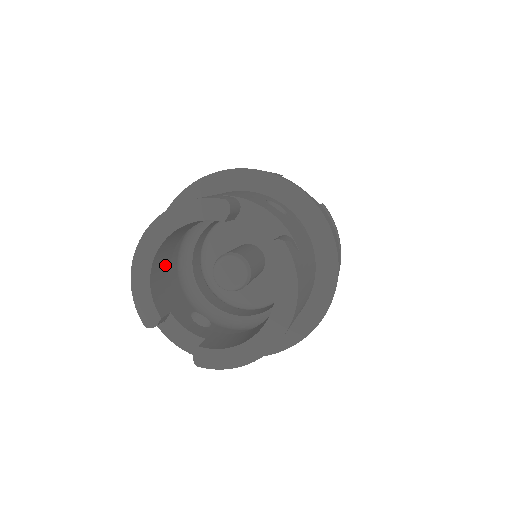
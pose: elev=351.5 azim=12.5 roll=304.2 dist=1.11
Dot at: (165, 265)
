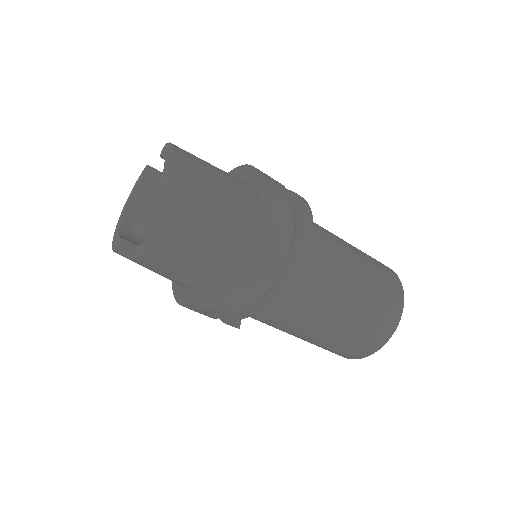
Dot at: occluded
